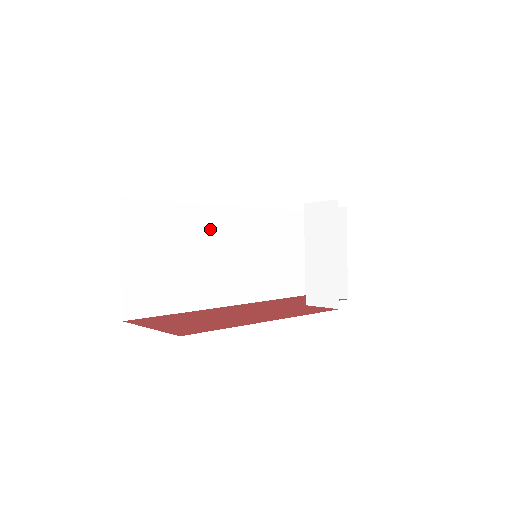
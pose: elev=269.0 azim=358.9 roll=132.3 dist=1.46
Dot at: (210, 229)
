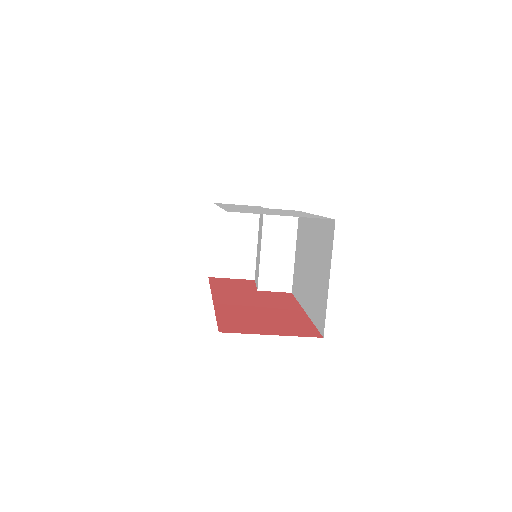
Dot at: occluded
